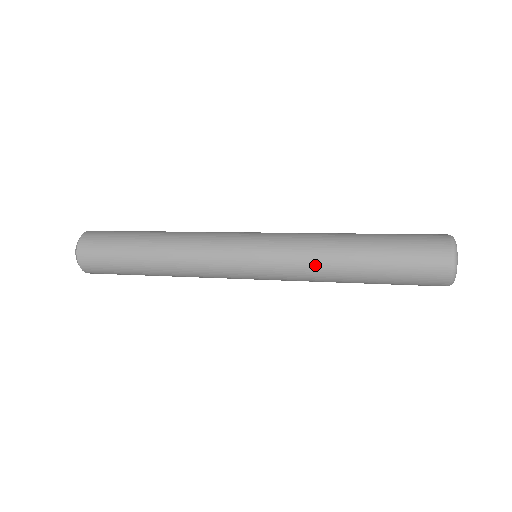
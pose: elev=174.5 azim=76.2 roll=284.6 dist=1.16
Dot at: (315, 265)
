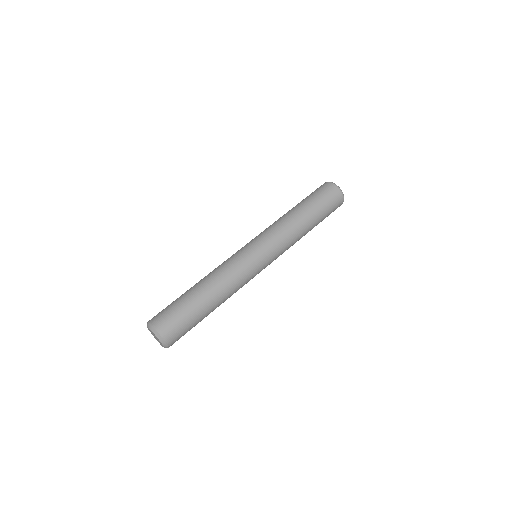
Dot at: occluded
